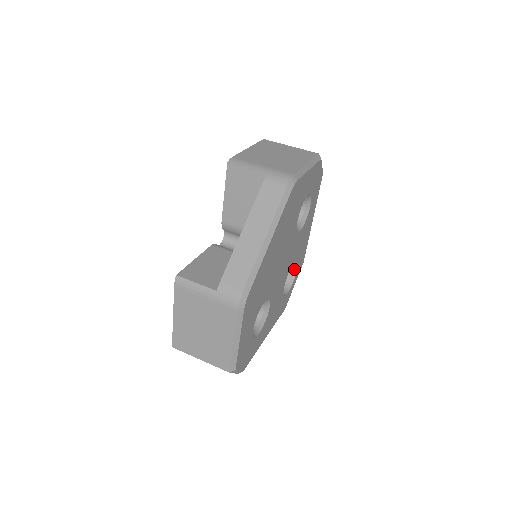
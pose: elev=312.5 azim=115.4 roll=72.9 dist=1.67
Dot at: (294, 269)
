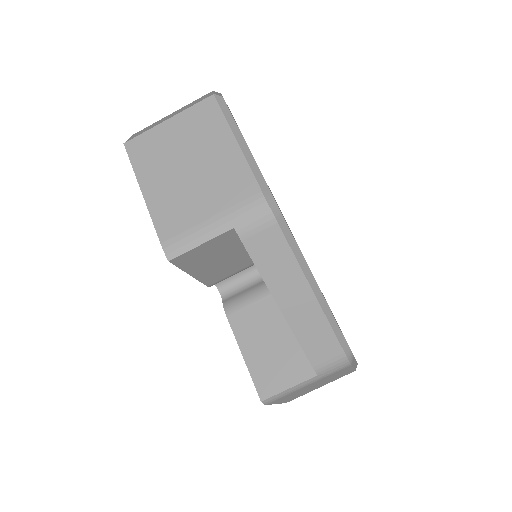
Dot at: occluded
